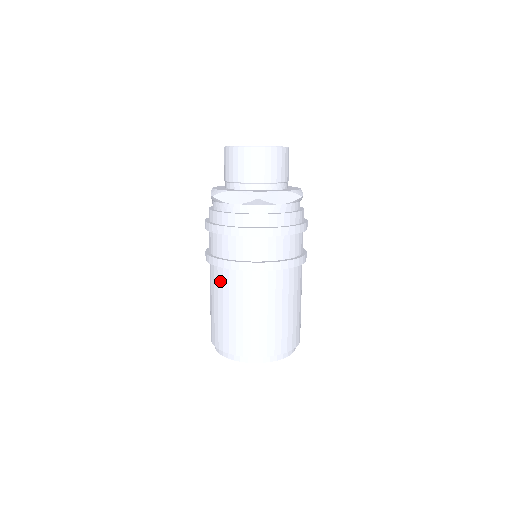
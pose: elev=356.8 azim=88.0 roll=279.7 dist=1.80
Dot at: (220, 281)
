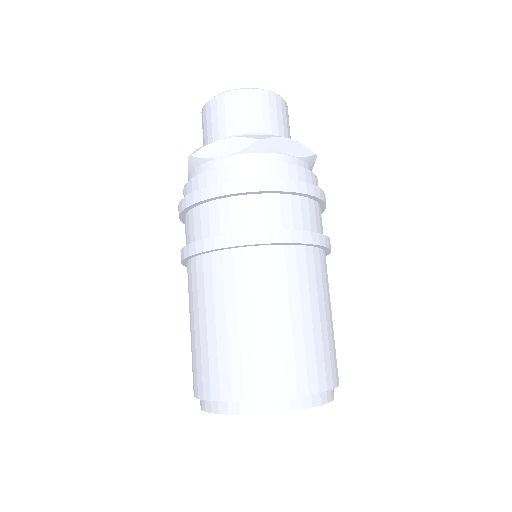
Dot at: (208, 277)
